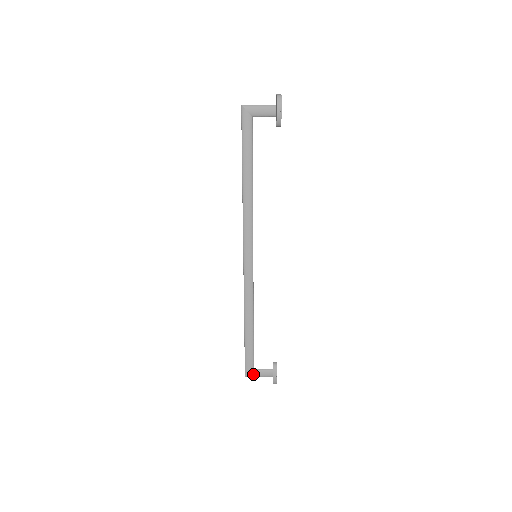
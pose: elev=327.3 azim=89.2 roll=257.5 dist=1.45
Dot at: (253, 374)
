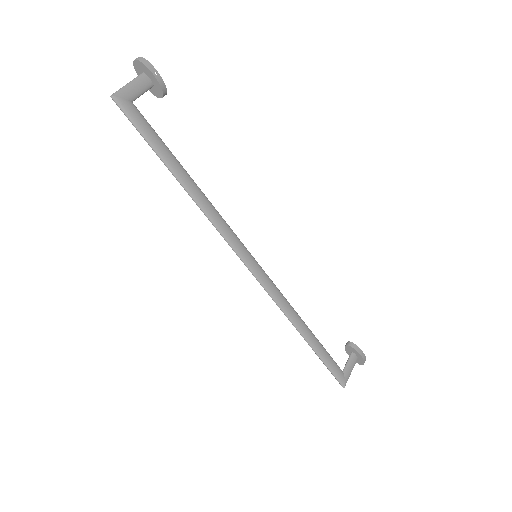
Dot at: (347, 377)
